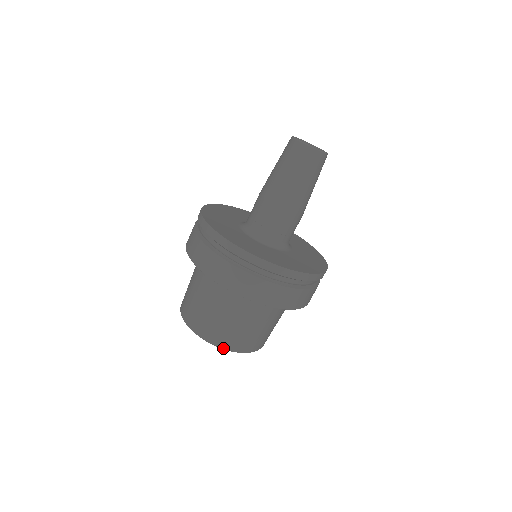
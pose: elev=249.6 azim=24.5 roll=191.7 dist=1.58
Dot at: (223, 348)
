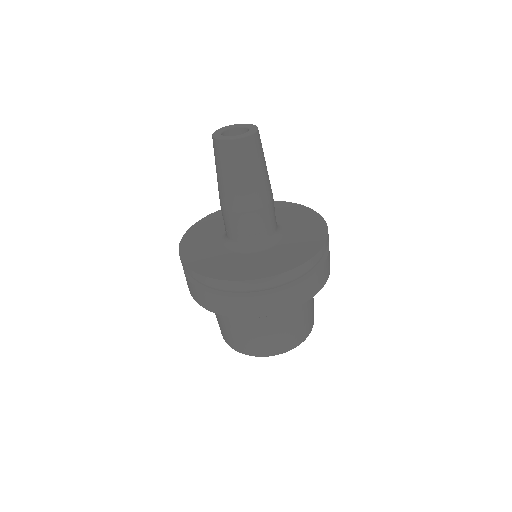
Dot at: occluded
